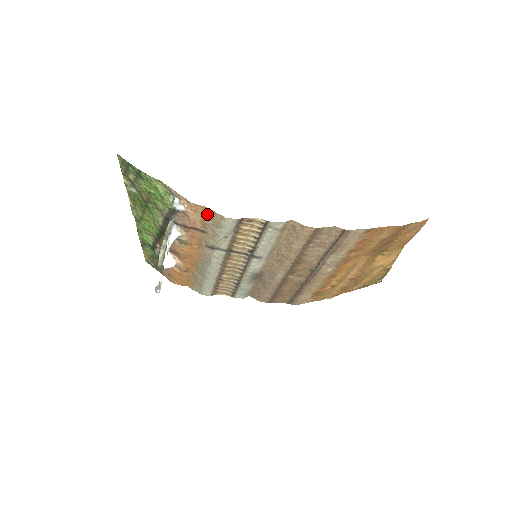
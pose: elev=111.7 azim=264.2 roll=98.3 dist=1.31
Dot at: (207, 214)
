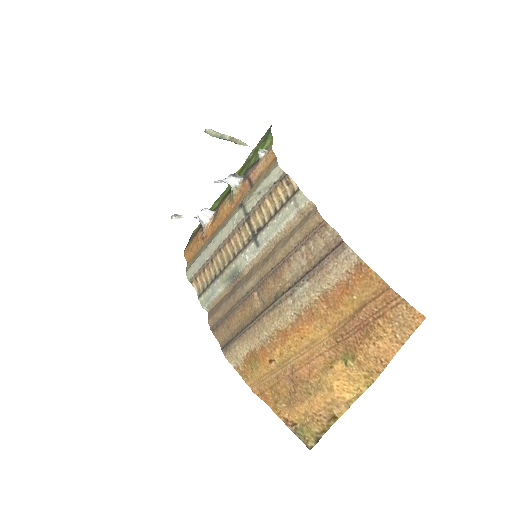
Dot at: (270, 164)
